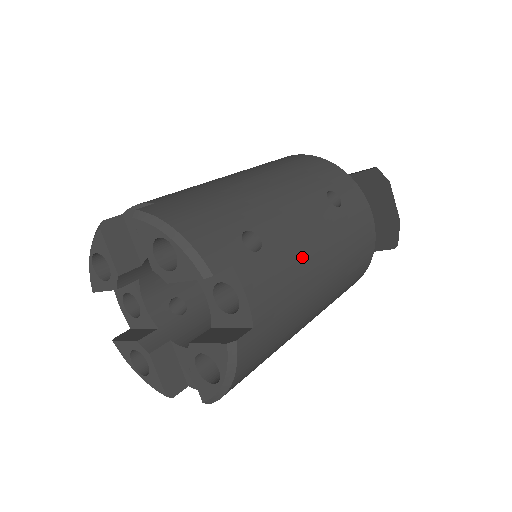
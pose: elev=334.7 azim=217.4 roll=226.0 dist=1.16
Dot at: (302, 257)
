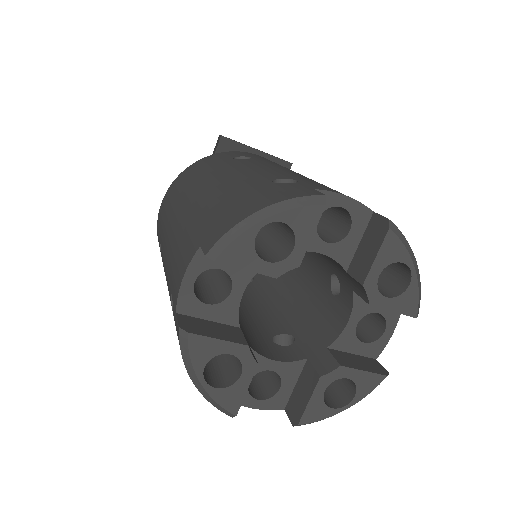
Dot at: (303, 176)
